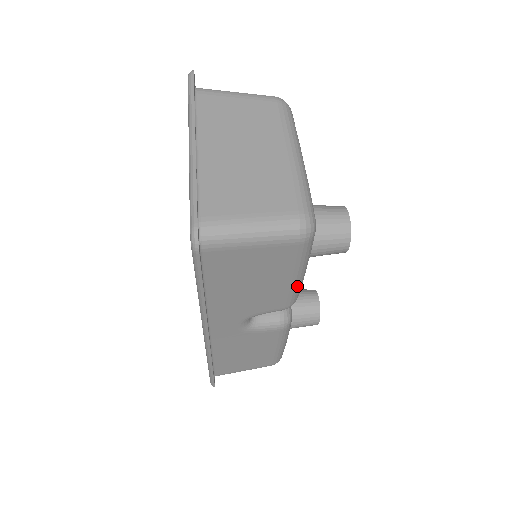
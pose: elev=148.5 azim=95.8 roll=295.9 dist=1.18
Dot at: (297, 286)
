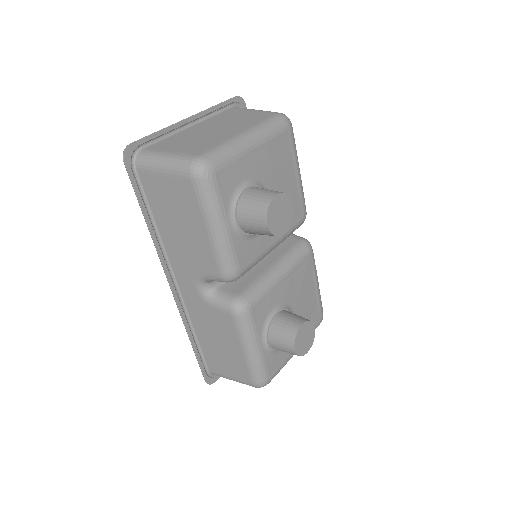
Dot at: (218, 245)
